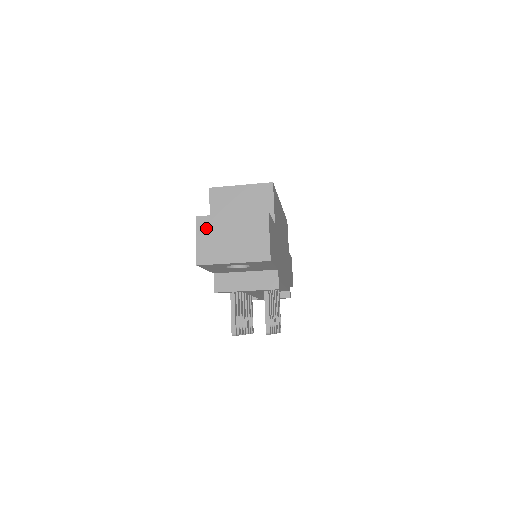
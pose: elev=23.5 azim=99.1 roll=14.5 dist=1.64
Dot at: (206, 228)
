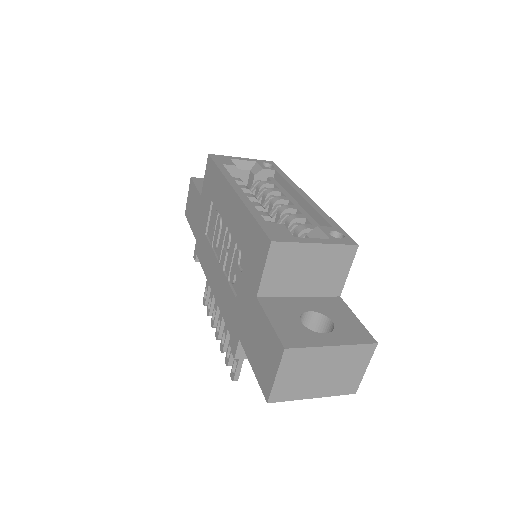
Dot at: (294, 363)
